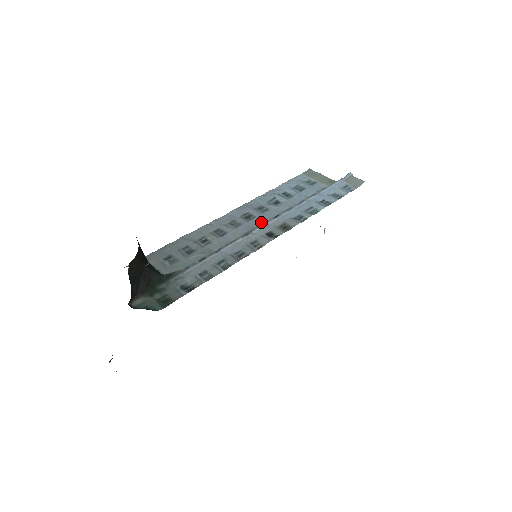
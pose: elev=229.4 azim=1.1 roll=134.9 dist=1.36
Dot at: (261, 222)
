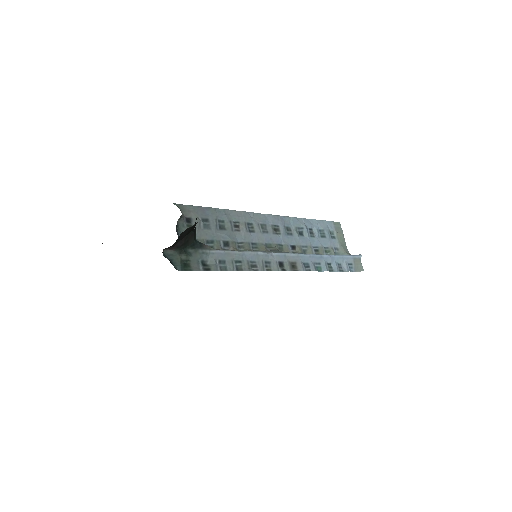
Dot at: (281, 242)
